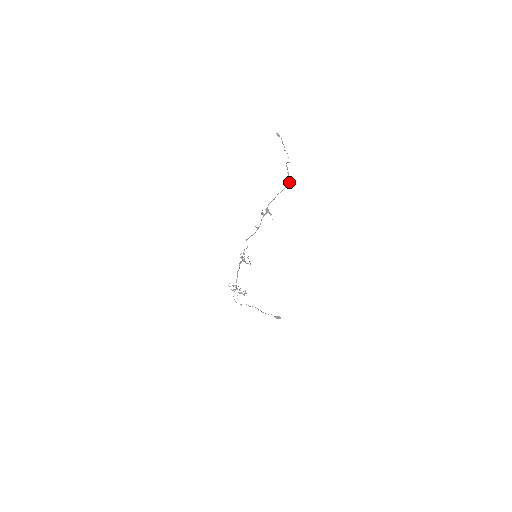
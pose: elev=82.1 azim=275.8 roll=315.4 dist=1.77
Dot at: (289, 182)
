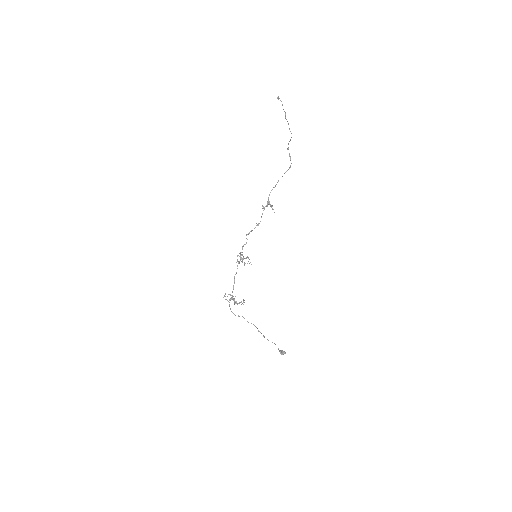
Dot at: occluded
